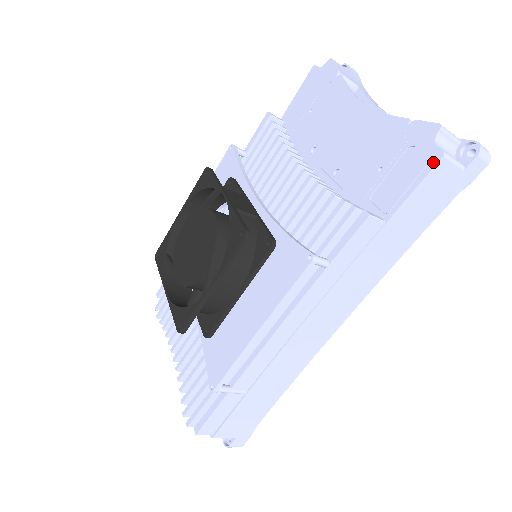
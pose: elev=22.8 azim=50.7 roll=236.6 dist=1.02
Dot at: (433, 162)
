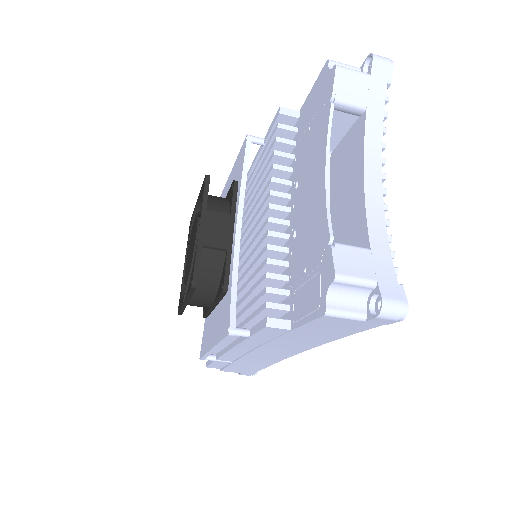
Dot at: (319, 312)
